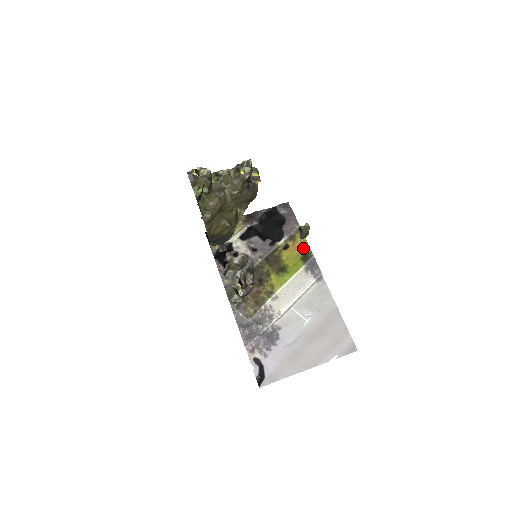
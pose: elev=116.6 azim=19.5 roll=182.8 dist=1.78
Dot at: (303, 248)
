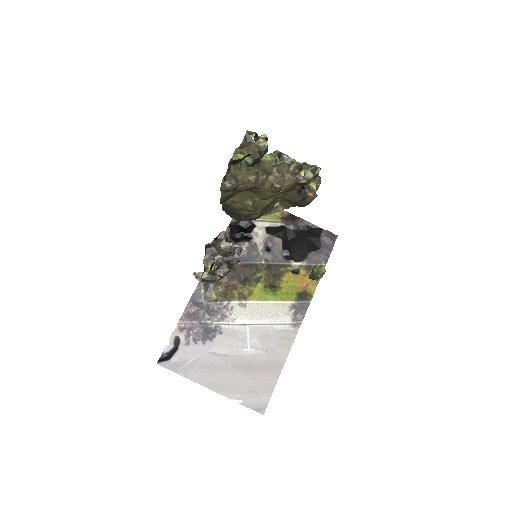
Dot at: (309, 286)
